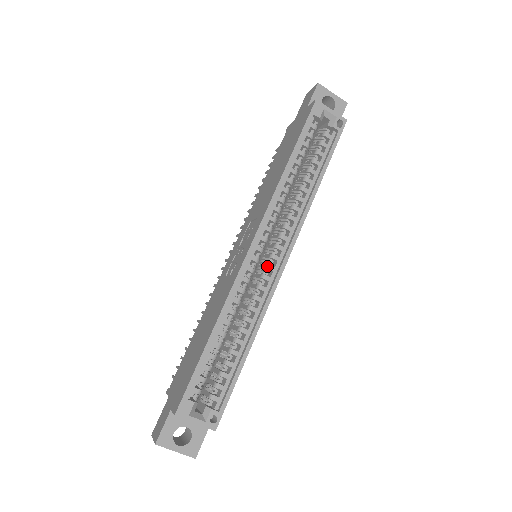
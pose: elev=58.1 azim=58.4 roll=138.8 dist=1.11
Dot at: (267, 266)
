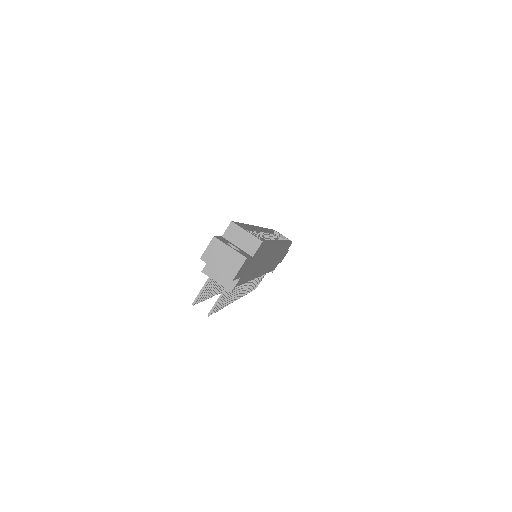
Dot at: occluded
